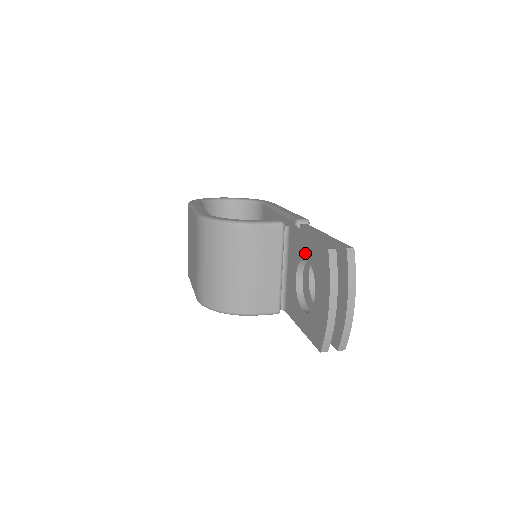
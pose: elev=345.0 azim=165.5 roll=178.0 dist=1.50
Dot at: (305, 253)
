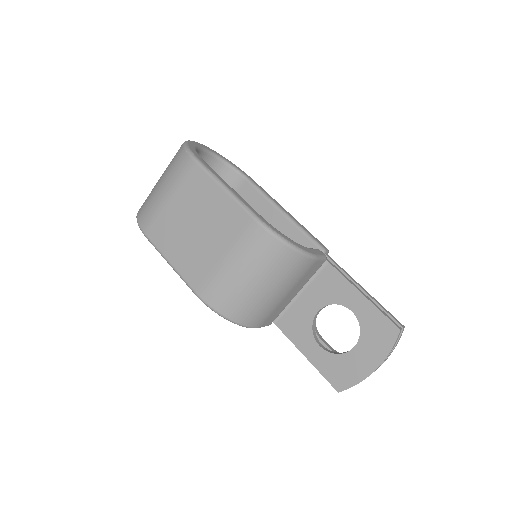
Dot at: (352, 305)
